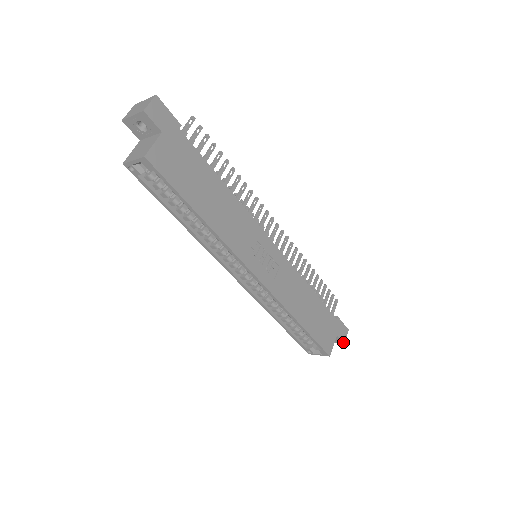
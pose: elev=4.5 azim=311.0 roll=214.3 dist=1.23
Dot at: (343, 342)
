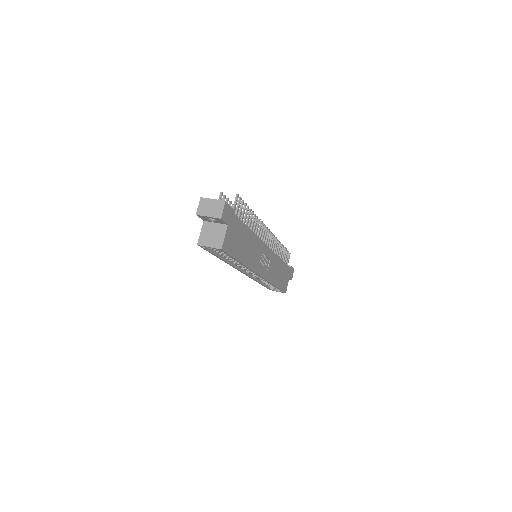
Dot at: (291, 279)
